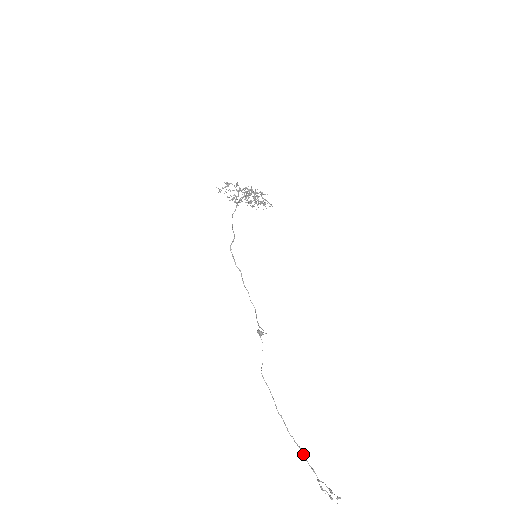
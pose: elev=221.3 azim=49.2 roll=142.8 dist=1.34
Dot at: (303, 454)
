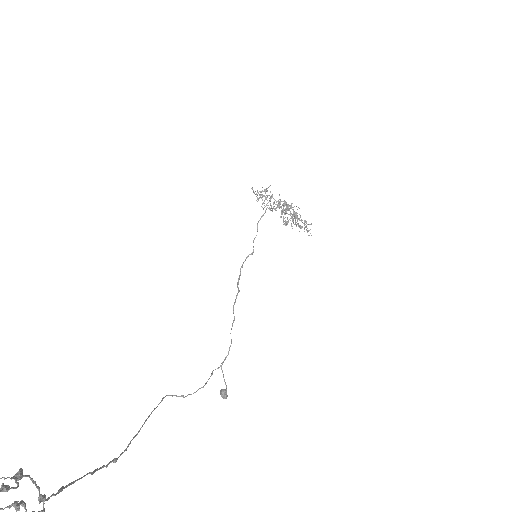
Dot at: occluded
